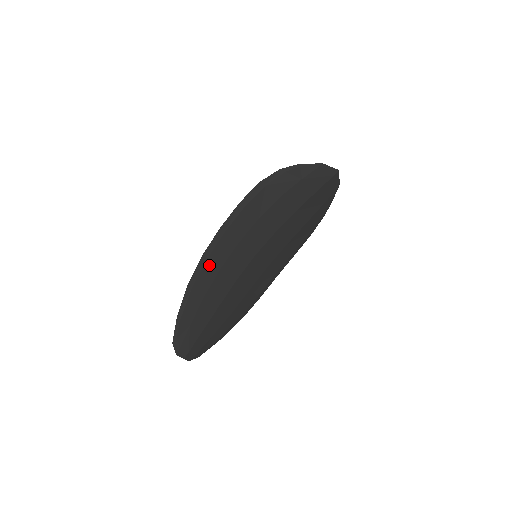
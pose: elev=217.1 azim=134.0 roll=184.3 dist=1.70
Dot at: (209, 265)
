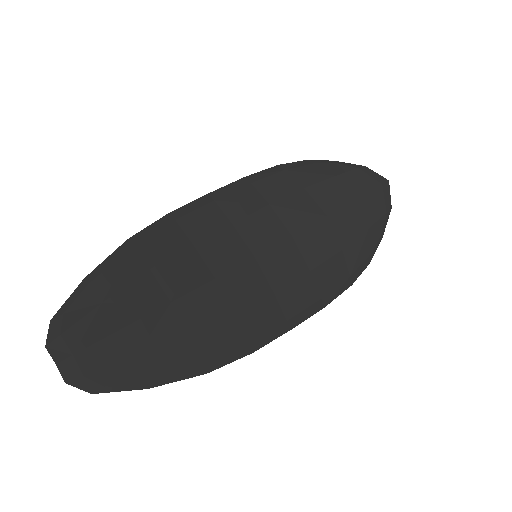
Dot at: (175, 230)
